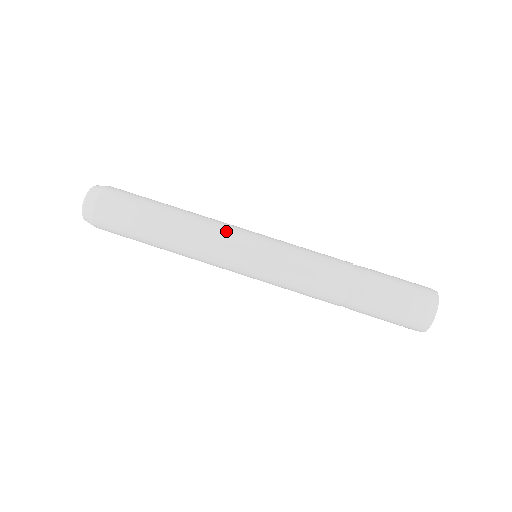
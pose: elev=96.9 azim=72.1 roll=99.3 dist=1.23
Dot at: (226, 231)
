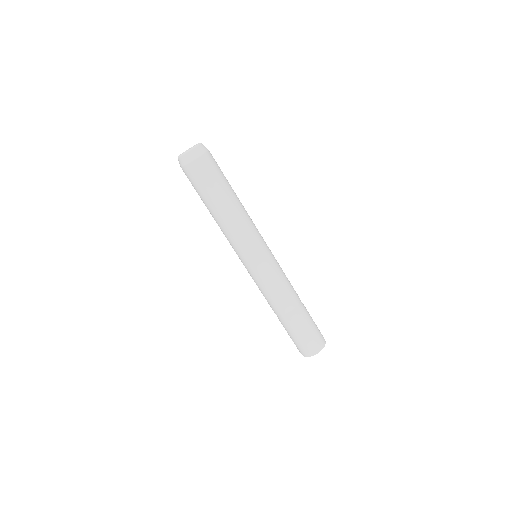
Dot at: (257, 229)
